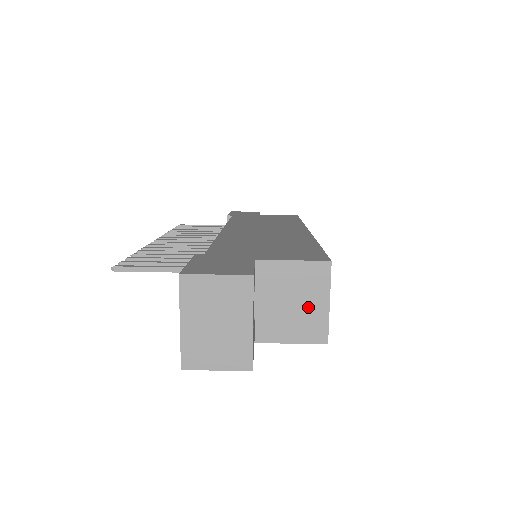
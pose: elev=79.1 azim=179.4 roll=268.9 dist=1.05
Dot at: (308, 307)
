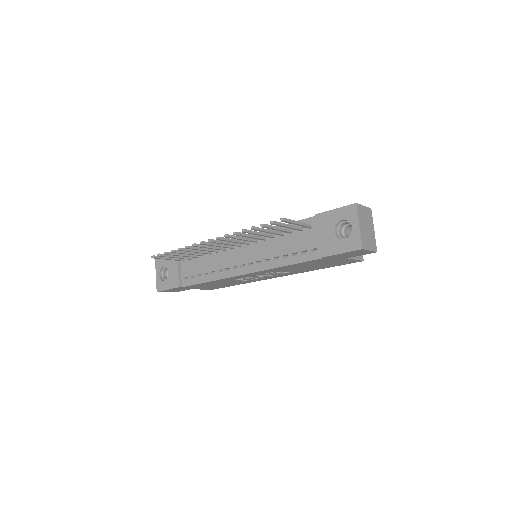
Dot at: occluded
